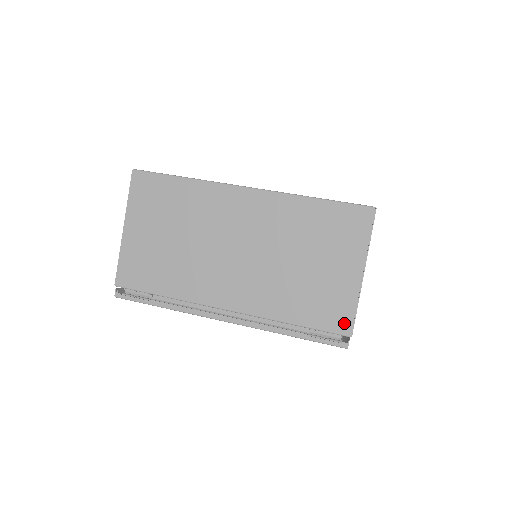
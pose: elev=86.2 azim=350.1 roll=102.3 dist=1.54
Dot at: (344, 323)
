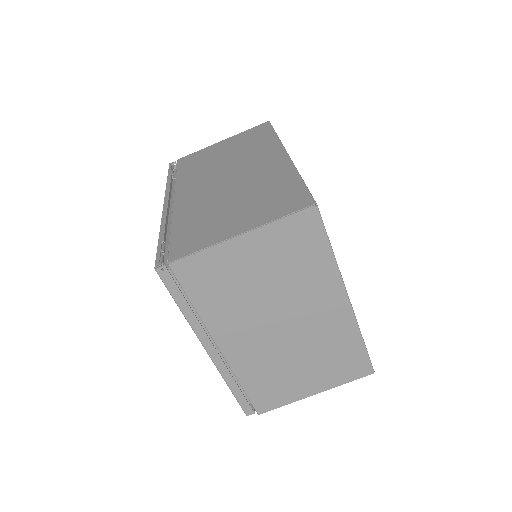
Dot at: (182, 252)
